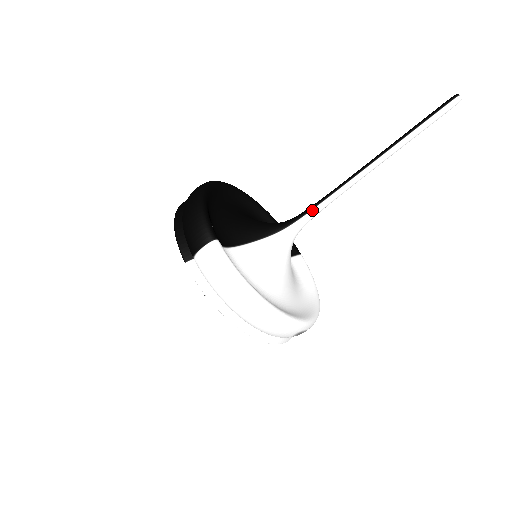
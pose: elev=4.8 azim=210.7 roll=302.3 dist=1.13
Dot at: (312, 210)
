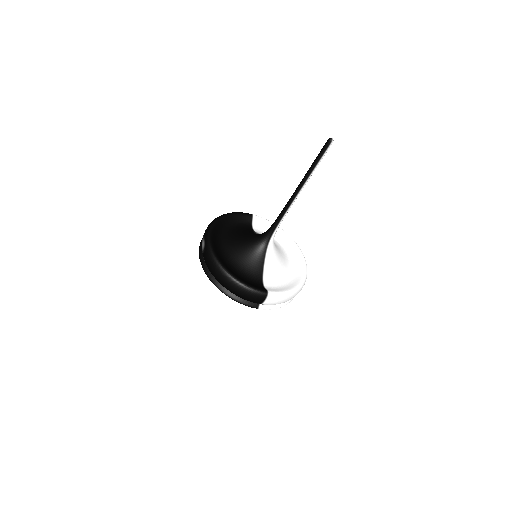
Dot at: (278, 225)
